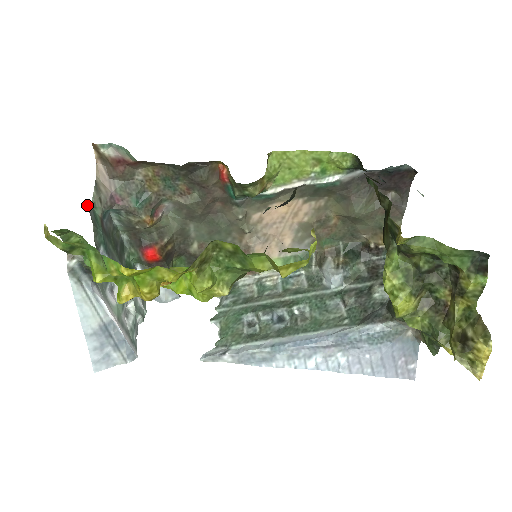
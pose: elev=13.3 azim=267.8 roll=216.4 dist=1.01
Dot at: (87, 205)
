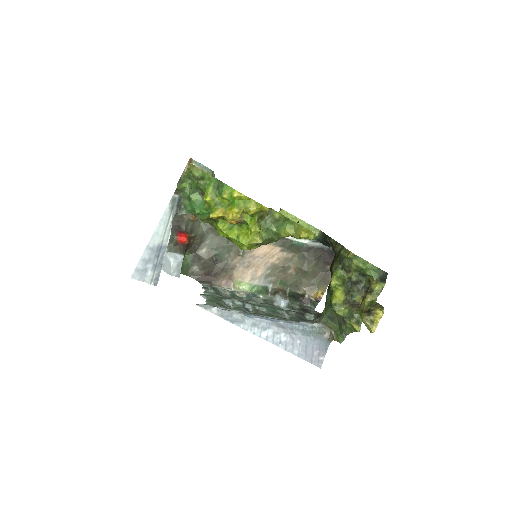
Dot at: occluded
